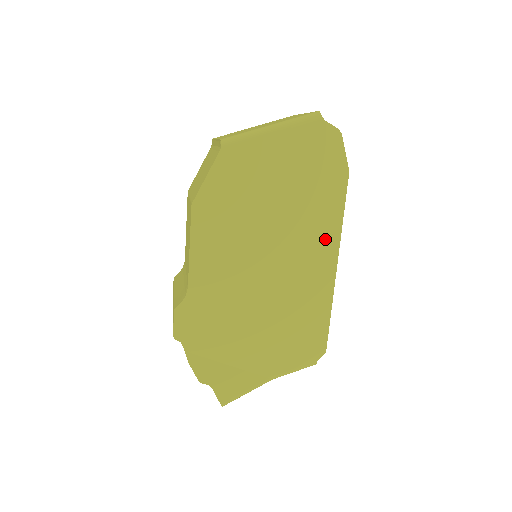
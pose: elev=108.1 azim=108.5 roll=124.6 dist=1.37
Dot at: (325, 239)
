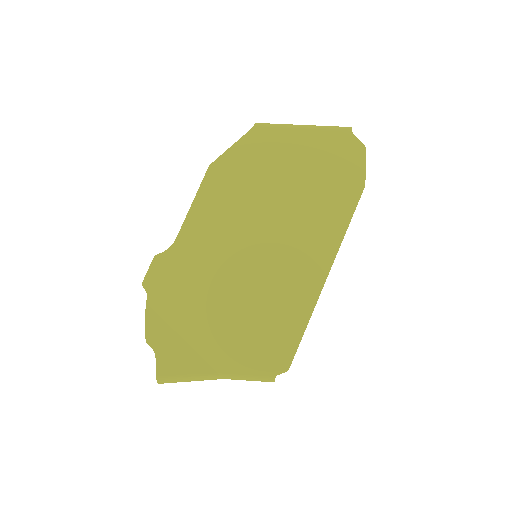
Dot at: (323, 243)
